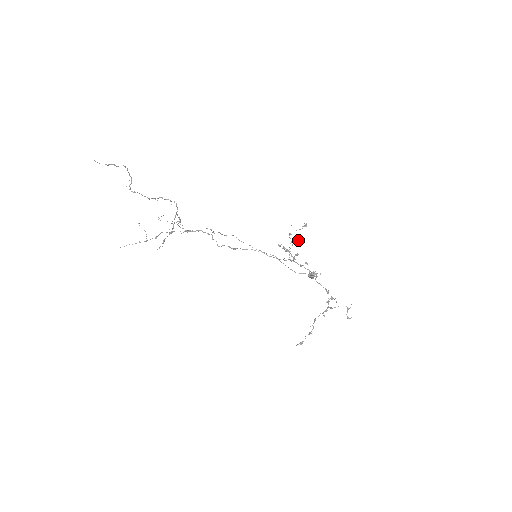
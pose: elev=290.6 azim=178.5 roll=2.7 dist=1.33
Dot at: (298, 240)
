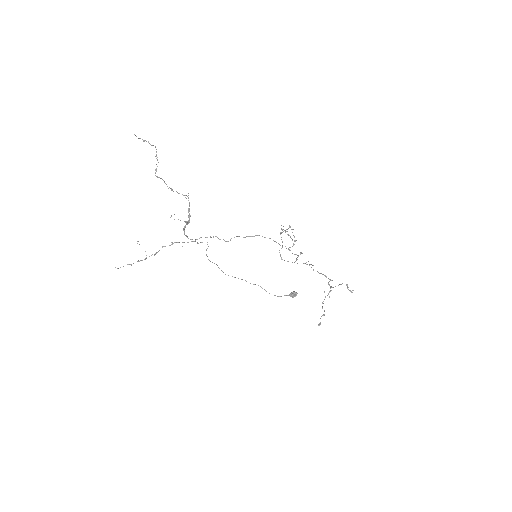
Dot at: occluded
